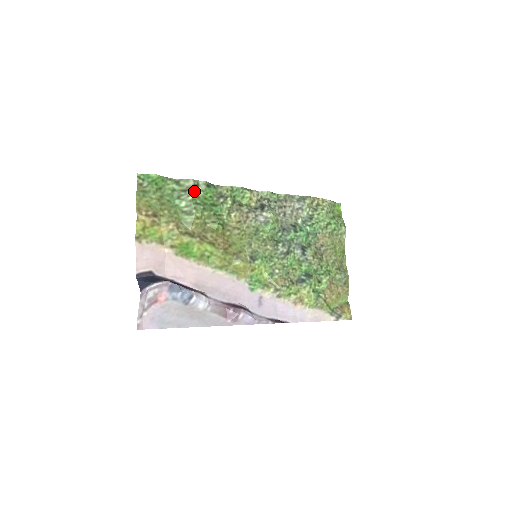
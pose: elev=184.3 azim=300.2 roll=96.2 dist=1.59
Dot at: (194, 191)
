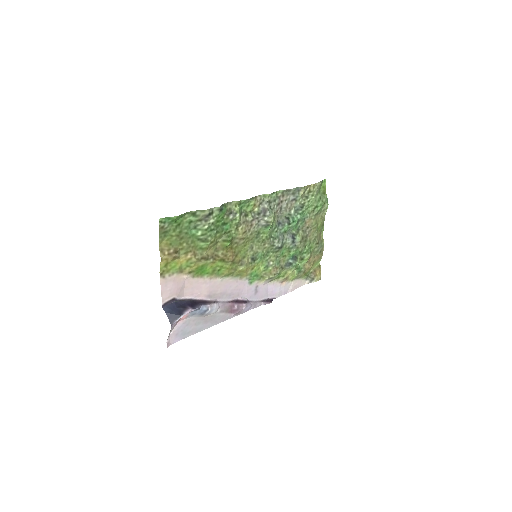
Dot at: (209, 219)
